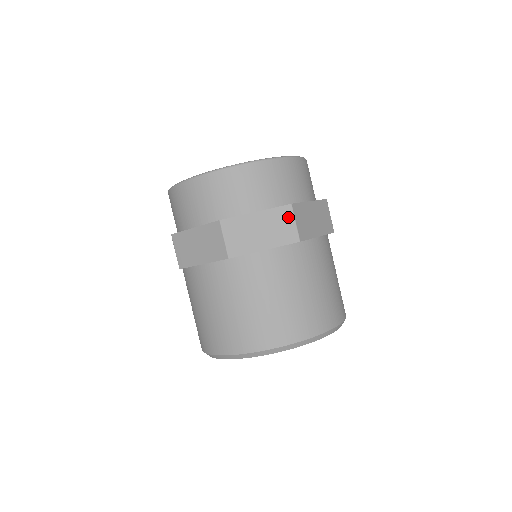
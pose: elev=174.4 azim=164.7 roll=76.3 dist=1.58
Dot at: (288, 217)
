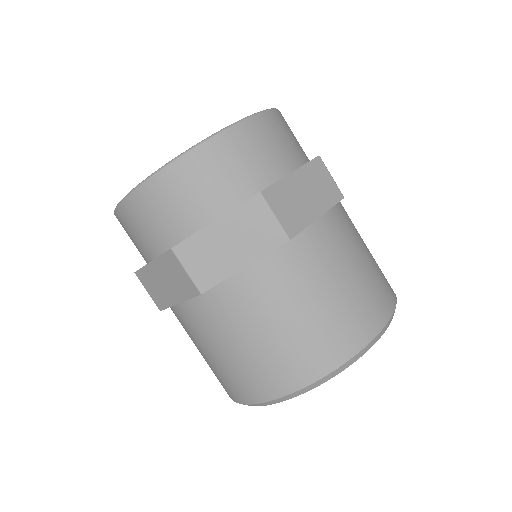
Dot at: (176, 265)
